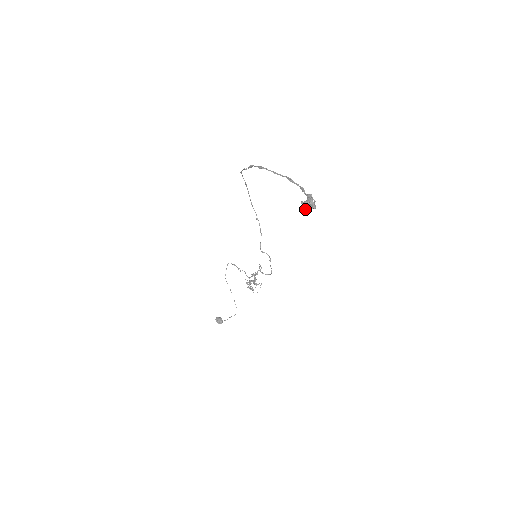
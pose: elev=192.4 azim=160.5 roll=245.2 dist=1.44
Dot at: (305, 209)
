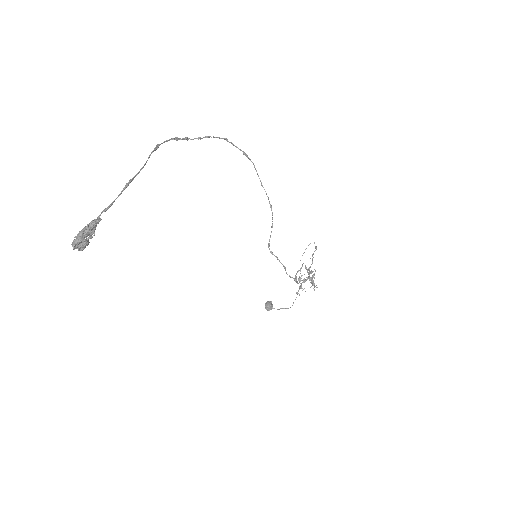
Dot at: occluded
